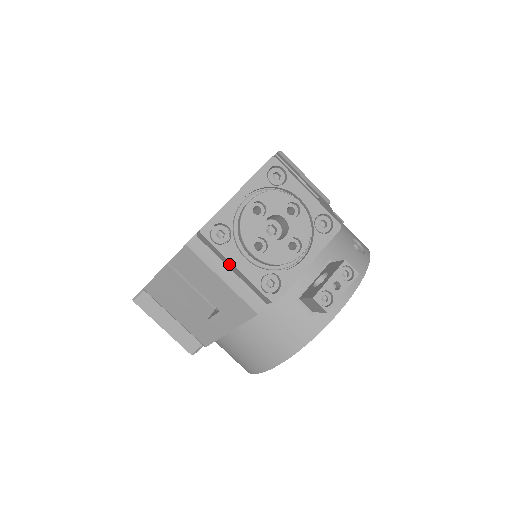
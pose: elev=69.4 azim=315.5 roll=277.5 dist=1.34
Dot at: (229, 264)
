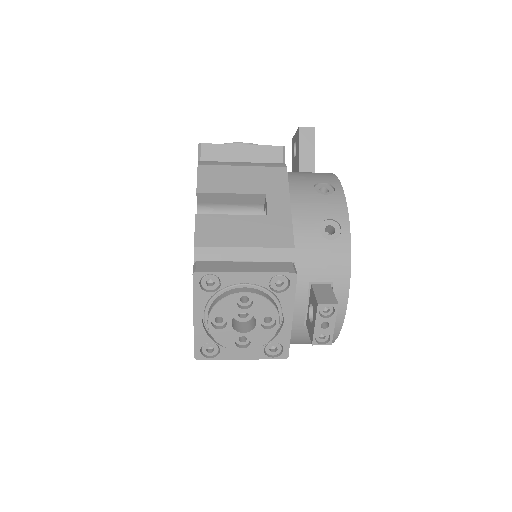
Dot at: occluded
